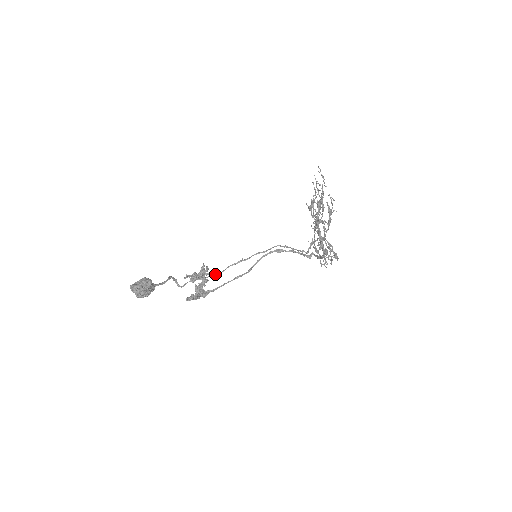
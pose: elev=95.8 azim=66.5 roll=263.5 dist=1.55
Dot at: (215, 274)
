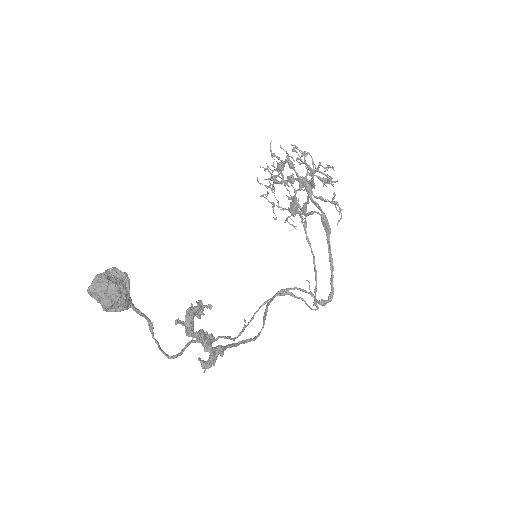
Dot at: (219, 336)
